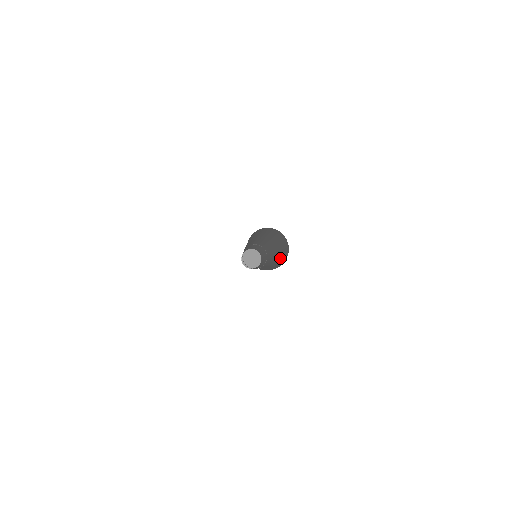
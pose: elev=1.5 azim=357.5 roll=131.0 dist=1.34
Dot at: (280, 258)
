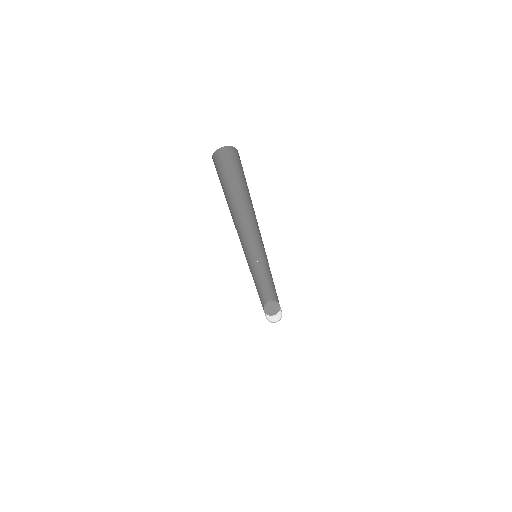
Dot at: (246, 182)
